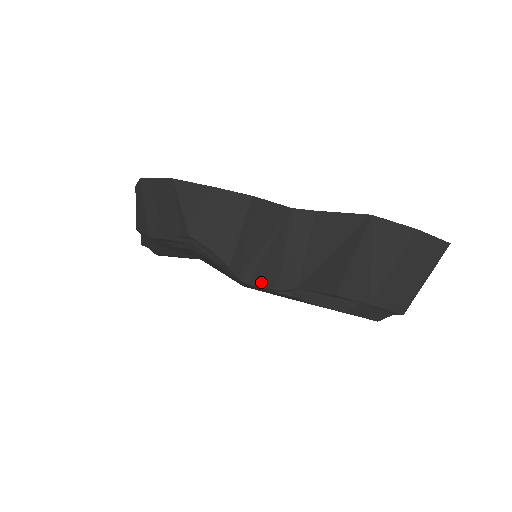
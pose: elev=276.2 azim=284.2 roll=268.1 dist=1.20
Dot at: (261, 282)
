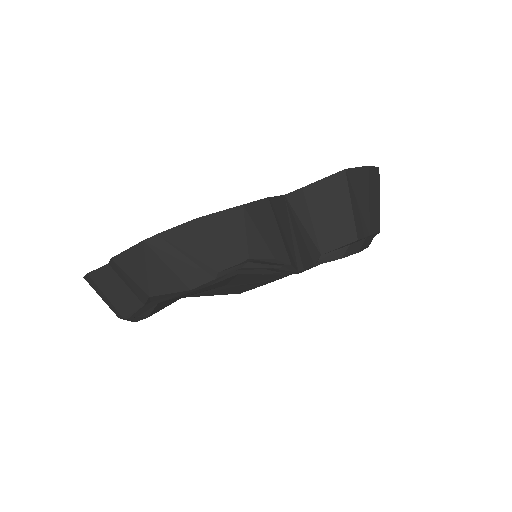
Dot at: (307, 264)
